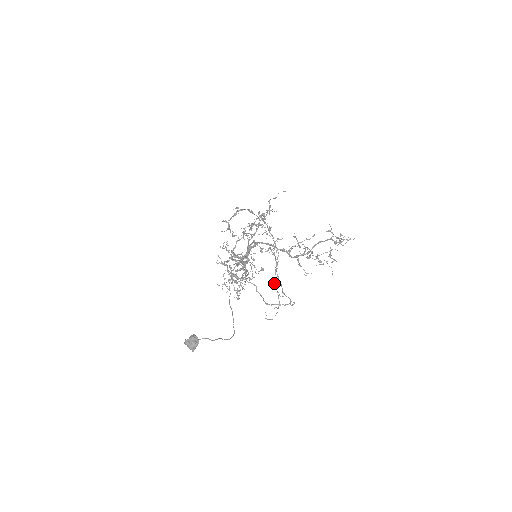
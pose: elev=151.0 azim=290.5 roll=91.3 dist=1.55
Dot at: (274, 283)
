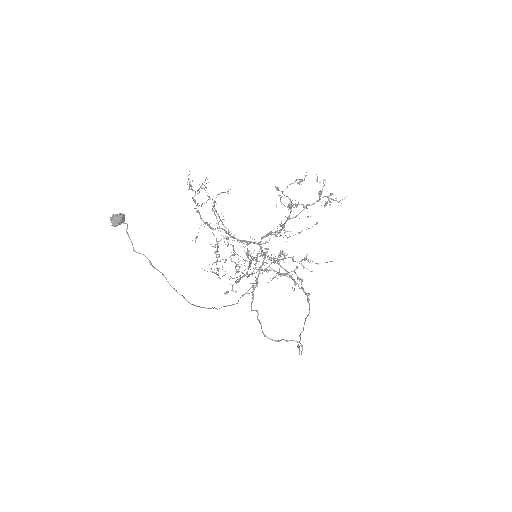
Dot at: (256, 259)
